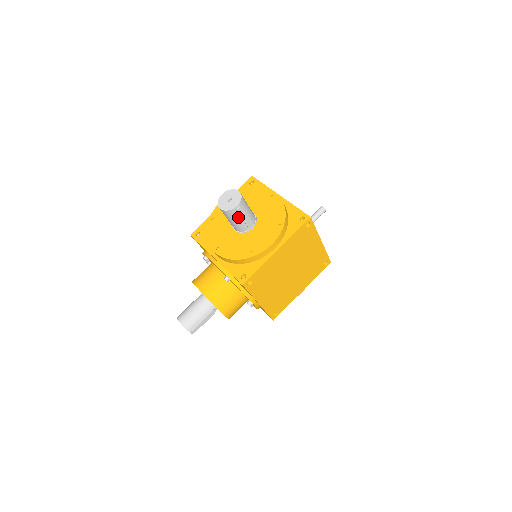
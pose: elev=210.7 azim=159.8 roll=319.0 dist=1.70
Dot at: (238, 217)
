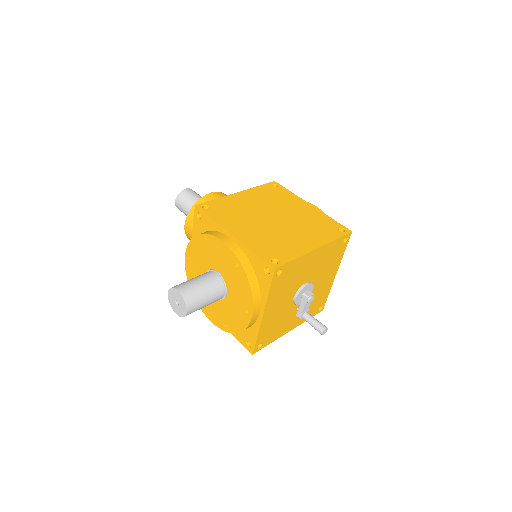
Dot at: occluded
